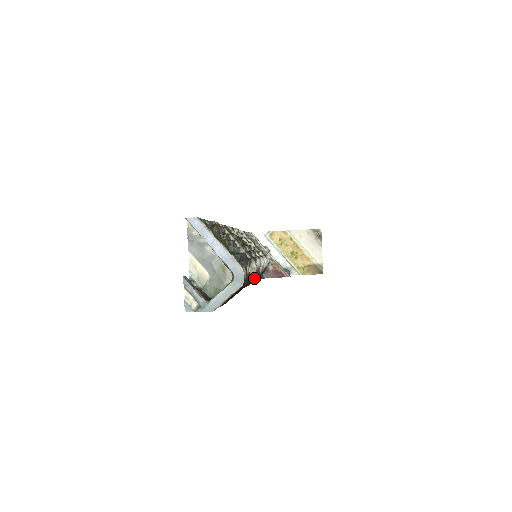
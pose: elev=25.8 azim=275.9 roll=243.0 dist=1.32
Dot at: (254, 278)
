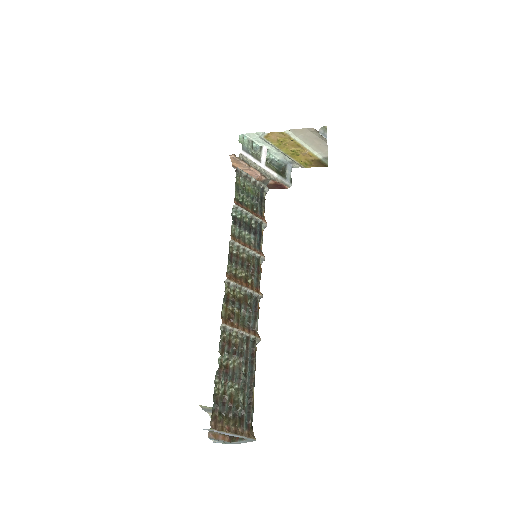
Dot at: occluded
